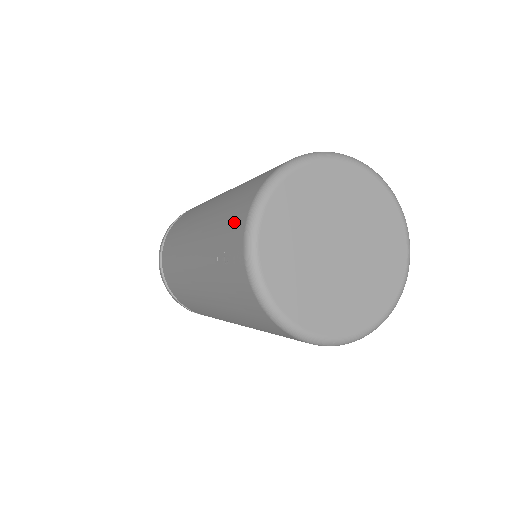
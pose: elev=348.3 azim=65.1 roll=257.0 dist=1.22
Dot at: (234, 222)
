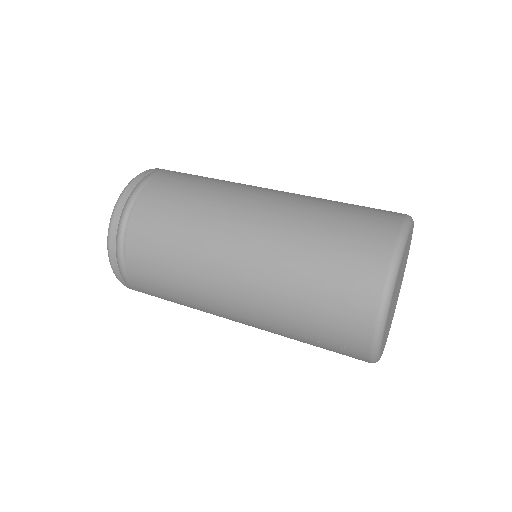
Dot at: (346, 328)
